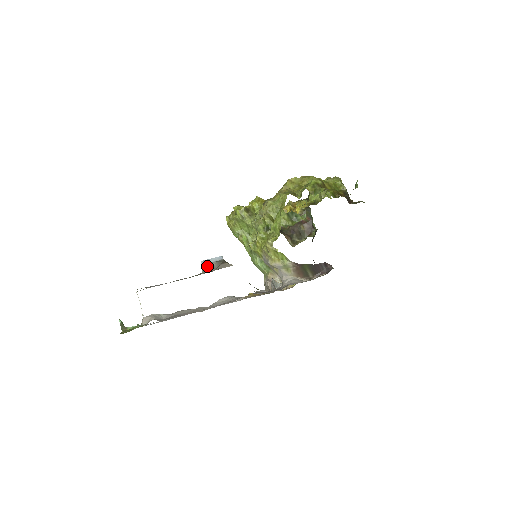
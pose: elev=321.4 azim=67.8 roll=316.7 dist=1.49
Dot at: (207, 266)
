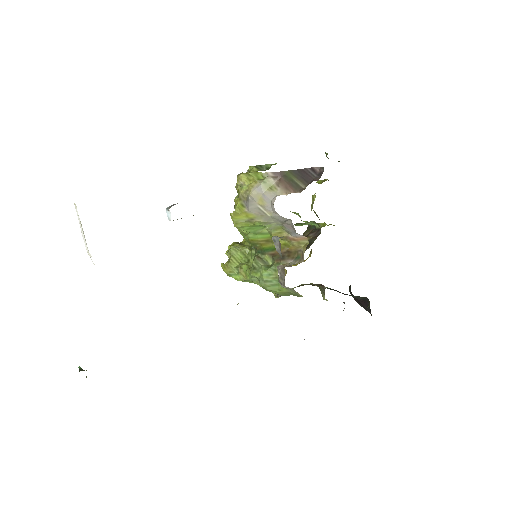
Dot at: (171, 206)
